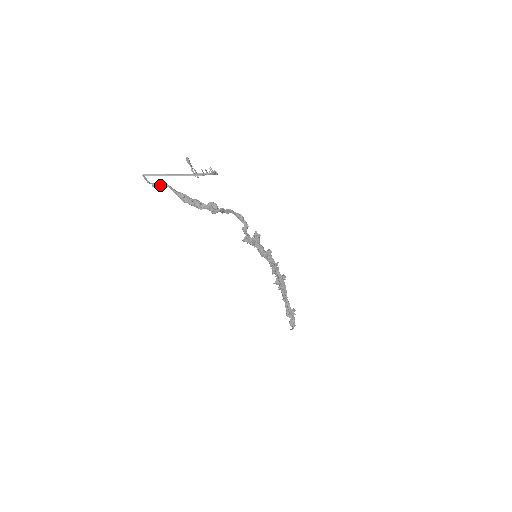
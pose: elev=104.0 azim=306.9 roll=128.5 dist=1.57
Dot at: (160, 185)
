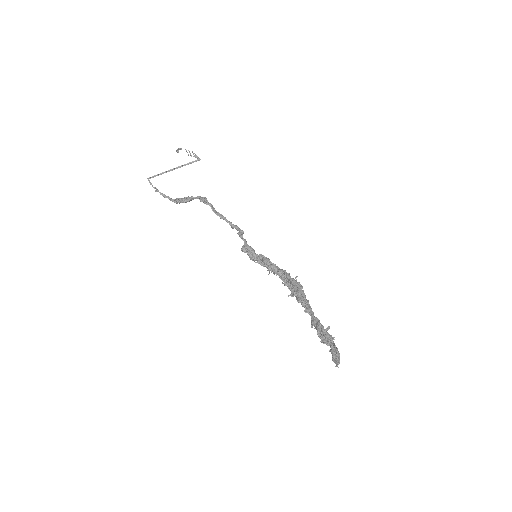
Dot at: (161, 194)
